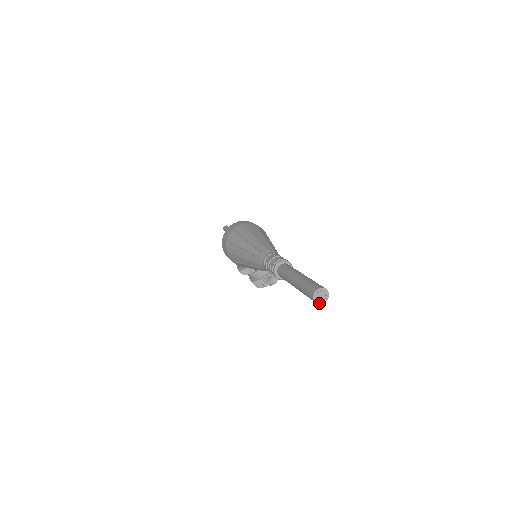
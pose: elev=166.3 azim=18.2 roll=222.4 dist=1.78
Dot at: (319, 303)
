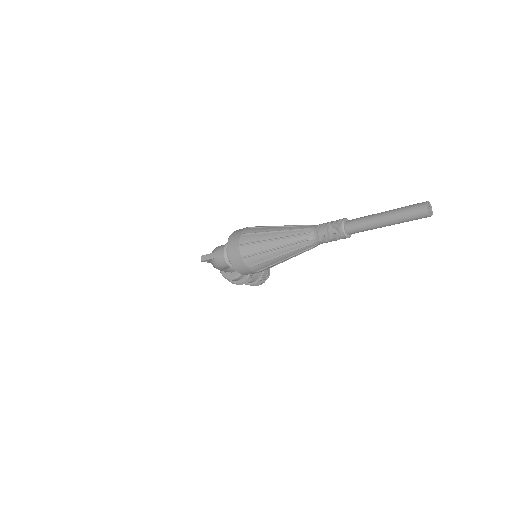
Dot at: (431, 215)
